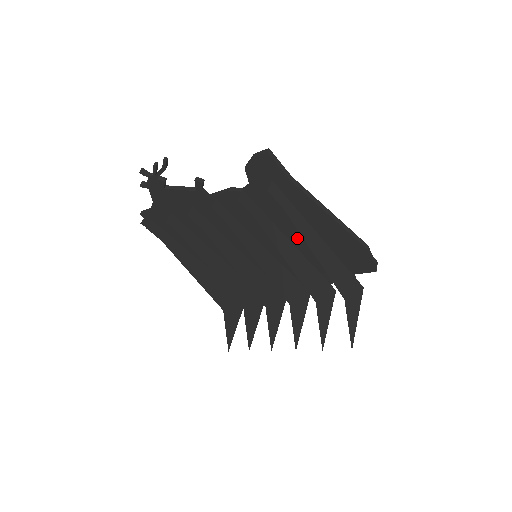
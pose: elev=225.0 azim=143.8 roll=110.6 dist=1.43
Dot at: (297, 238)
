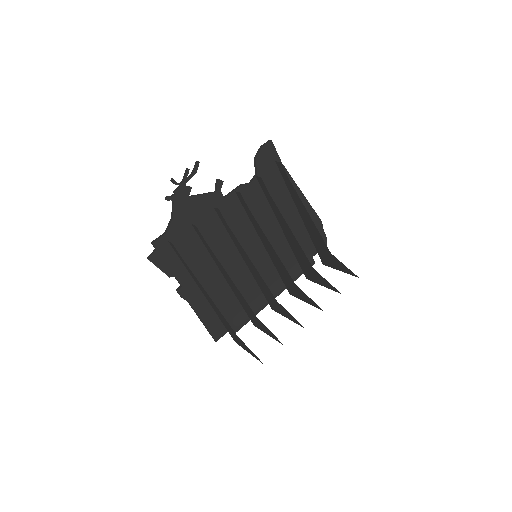
Dot at: occluded
